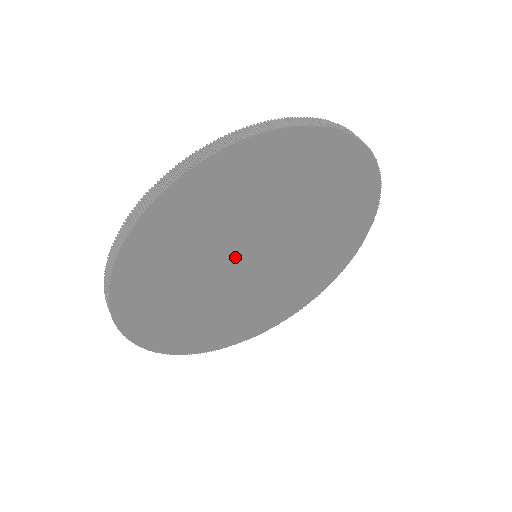
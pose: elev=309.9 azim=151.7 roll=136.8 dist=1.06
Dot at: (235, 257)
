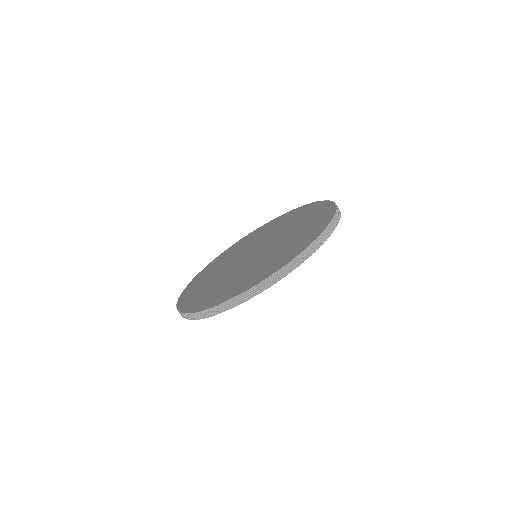
Dot at: occluded
